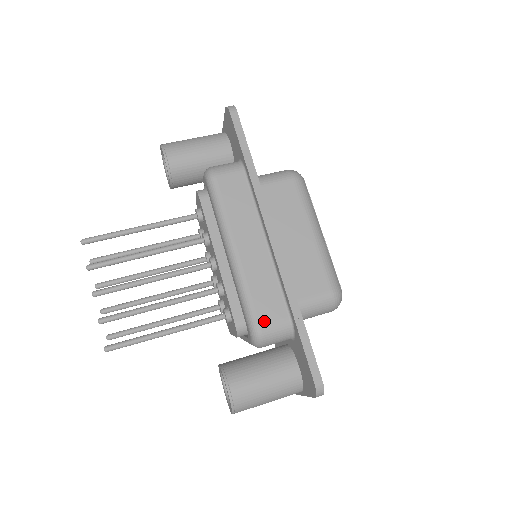
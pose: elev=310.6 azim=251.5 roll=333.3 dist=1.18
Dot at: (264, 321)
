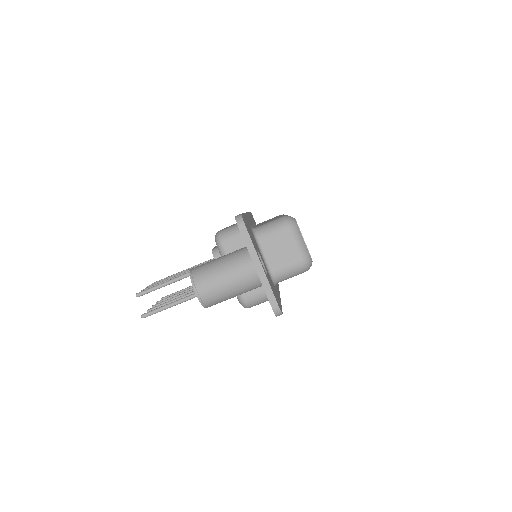
Dot at: occluded
